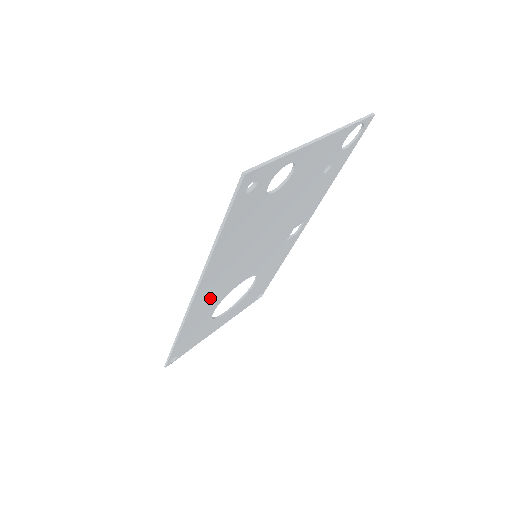
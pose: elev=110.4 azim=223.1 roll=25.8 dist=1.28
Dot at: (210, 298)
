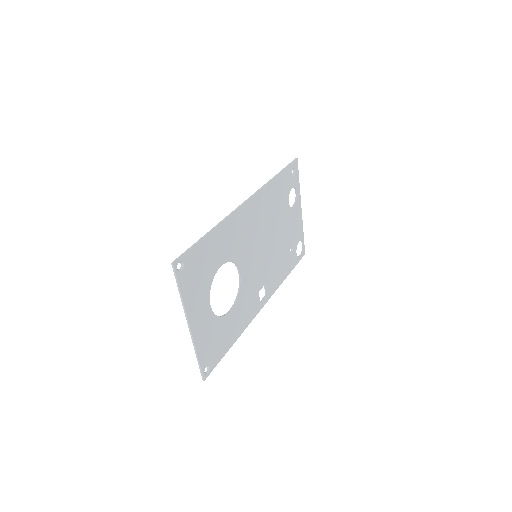
Dot at: (239, 231)
